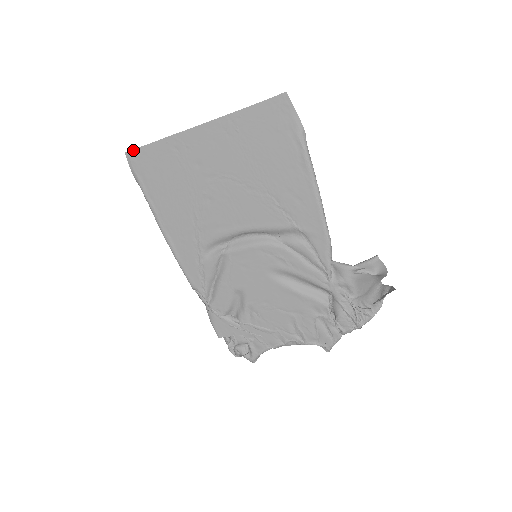
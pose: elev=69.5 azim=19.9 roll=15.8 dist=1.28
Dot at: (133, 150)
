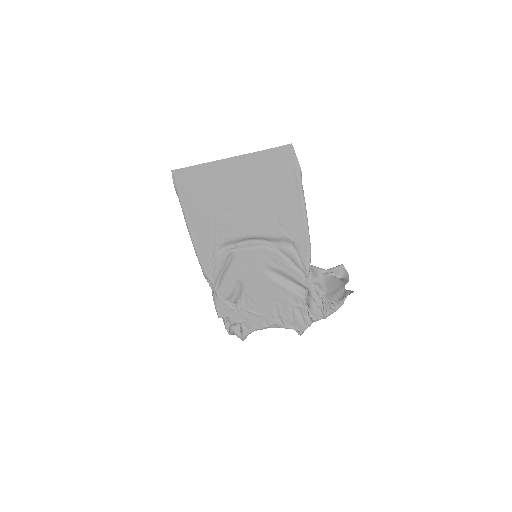
Dot at: (178, 169)
